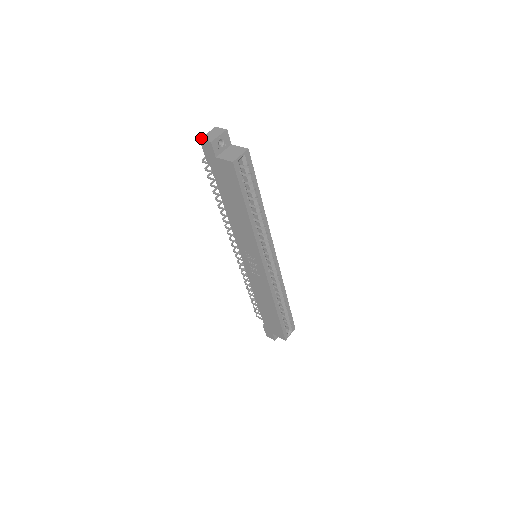
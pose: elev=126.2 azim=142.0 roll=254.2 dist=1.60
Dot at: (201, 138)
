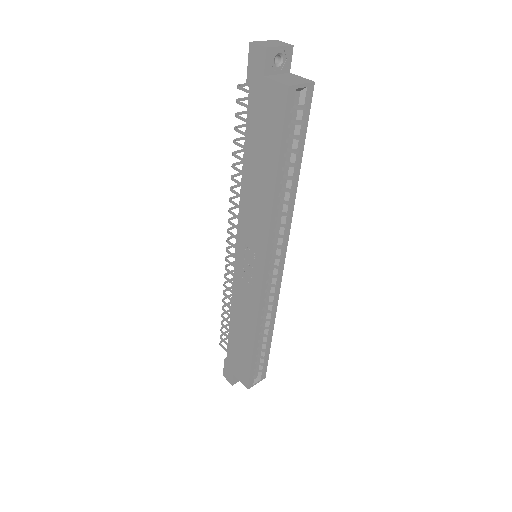
Dot at: (253, 41)
